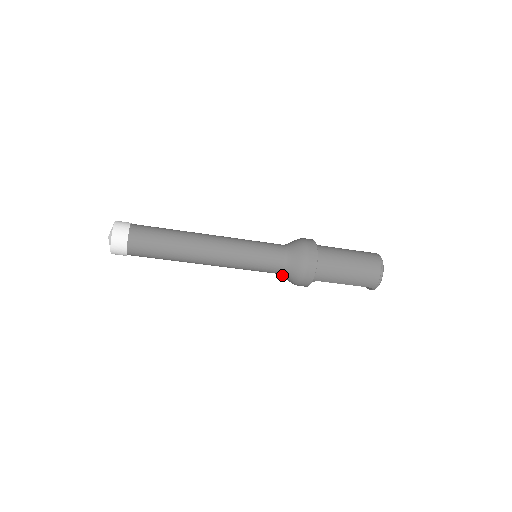
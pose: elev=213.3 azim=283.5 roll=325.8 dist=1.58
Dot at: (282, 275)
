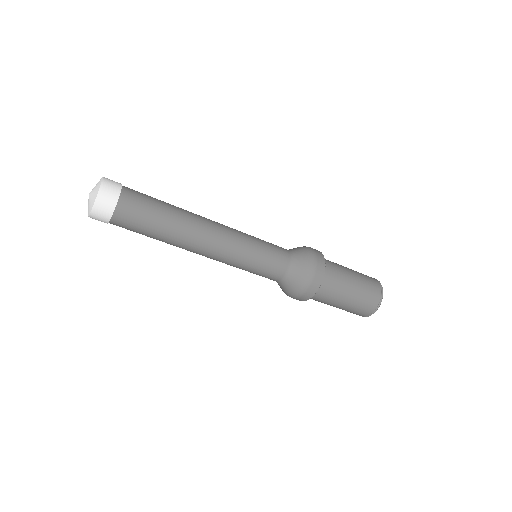
Dot at: occluded
